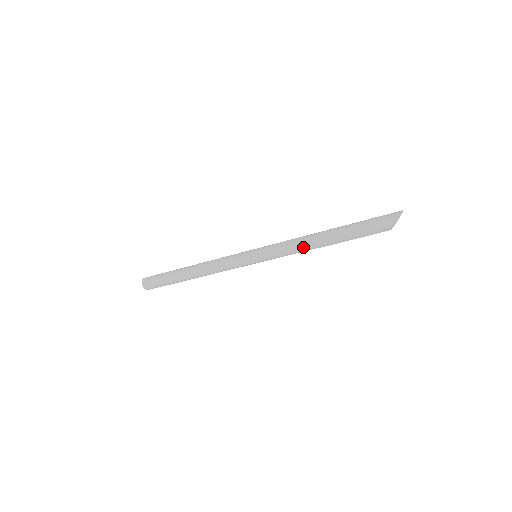
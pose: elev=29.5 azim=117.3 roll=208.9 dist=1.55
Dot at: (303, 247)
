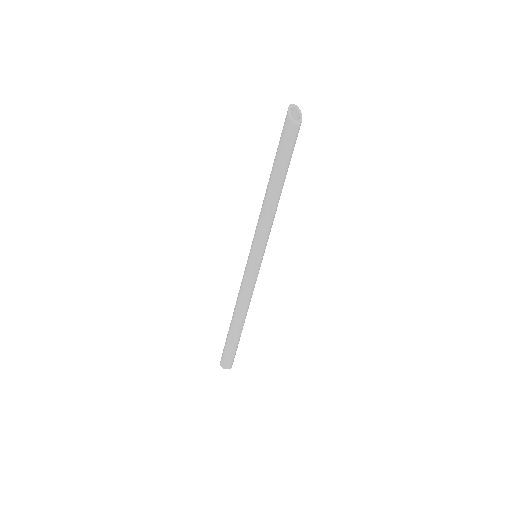
Dot at: (265, 209)
